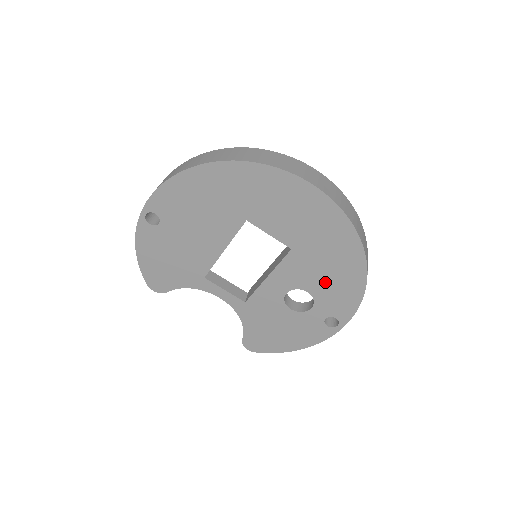
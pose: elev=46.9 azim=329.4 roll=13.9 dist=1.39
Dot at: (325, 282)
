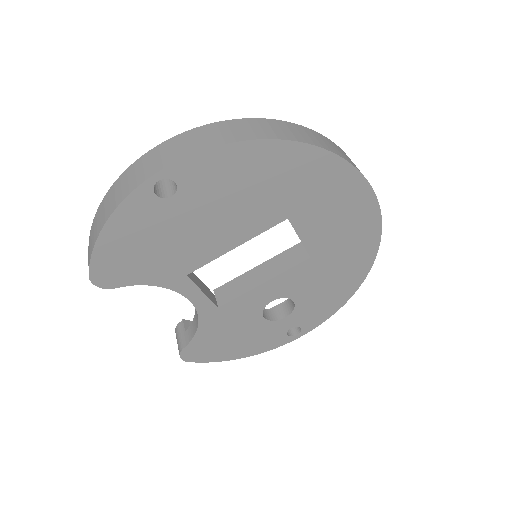
Dot at: (317, 293)
